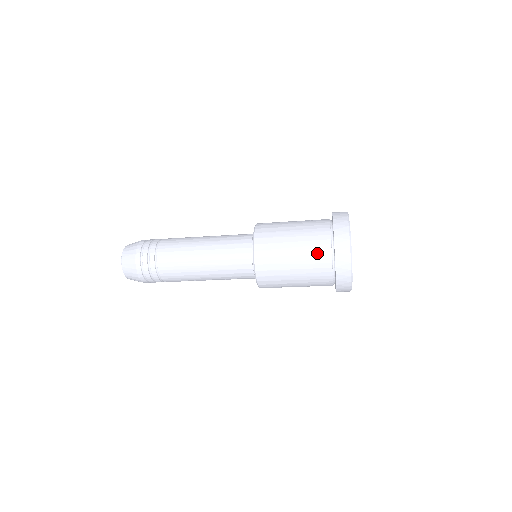
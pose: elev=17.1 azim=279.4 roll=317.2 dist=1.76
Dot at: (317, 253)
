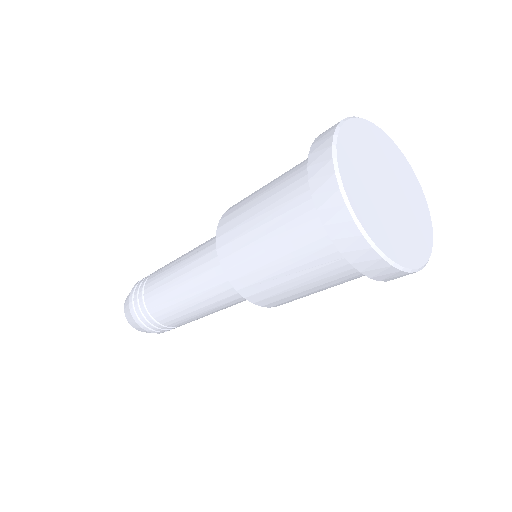
Dot at: (298, 165)
